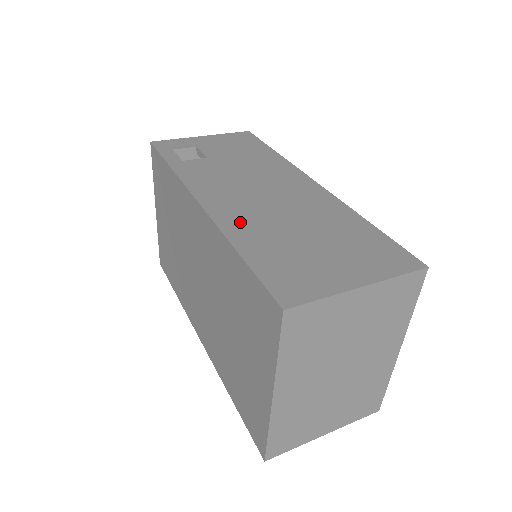
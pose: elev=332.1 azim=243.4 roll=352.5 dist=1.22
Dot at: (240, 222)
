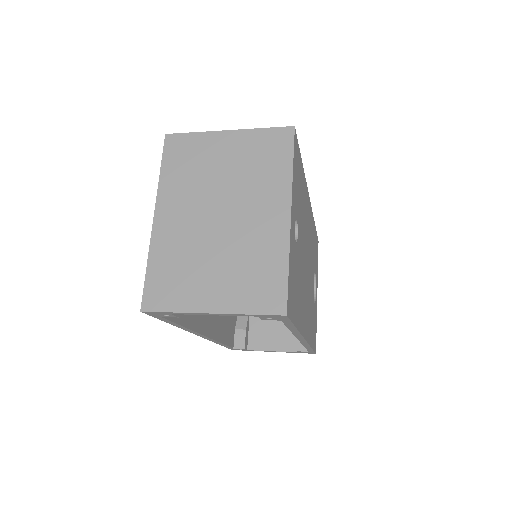
Dot at: occluded
